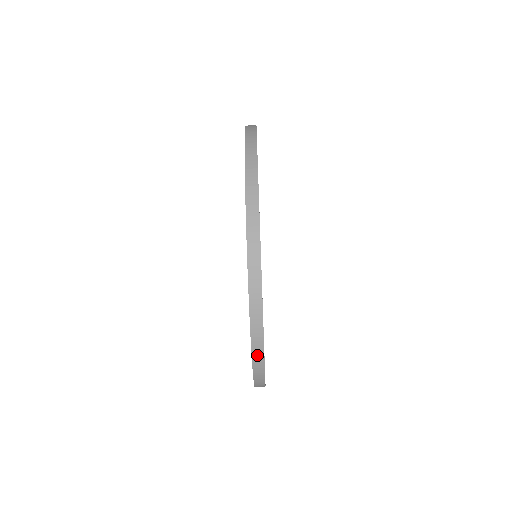
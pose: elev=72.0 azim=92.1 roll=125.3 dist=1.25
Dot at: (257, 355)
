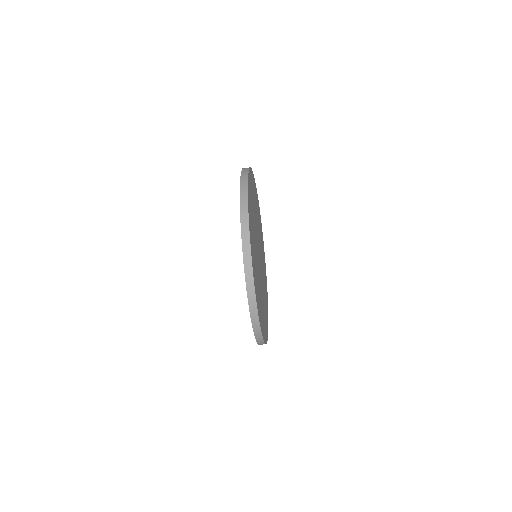
Dot at: occluded
